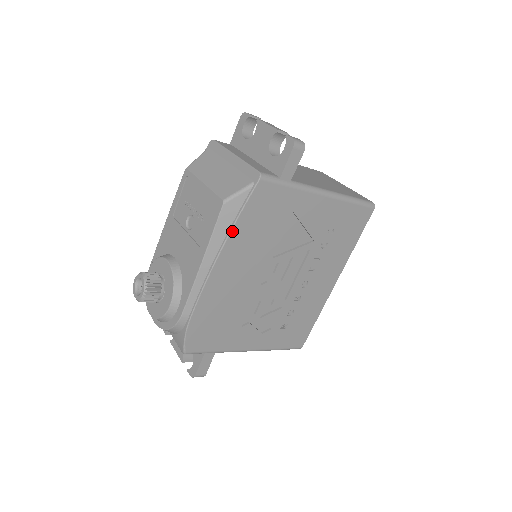
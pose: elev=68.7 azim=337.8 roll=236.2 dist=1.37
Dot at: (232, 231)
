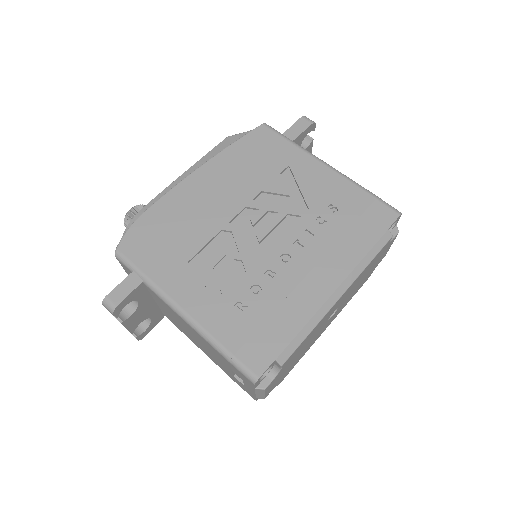
Dot at: (223, 152)
